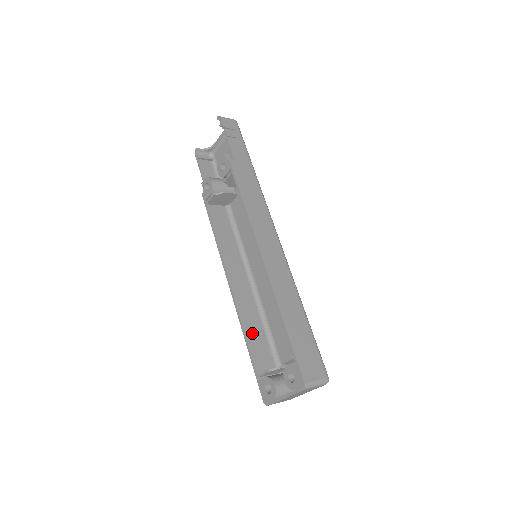
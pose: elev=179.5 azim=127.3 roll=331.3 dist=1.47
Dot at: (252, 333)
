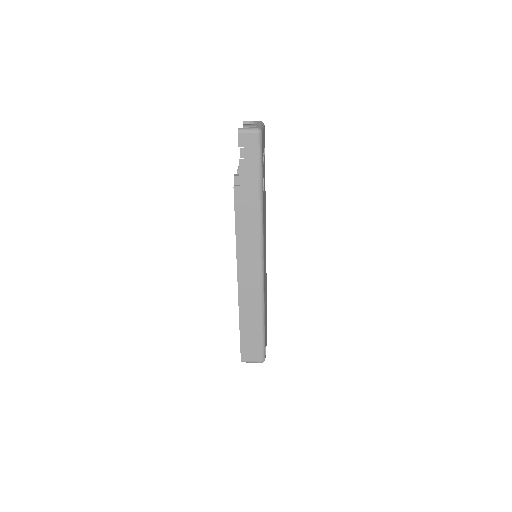
Dot at: occluded
